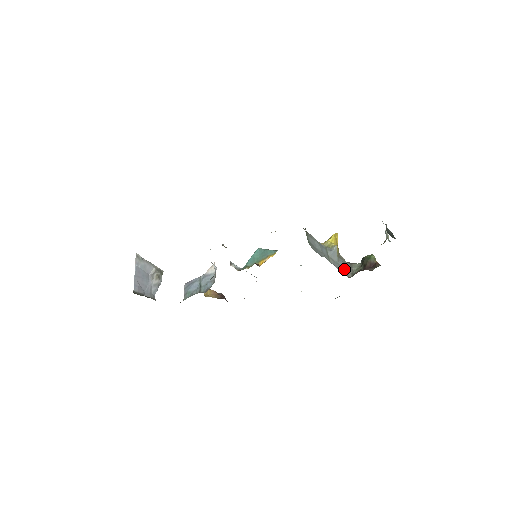
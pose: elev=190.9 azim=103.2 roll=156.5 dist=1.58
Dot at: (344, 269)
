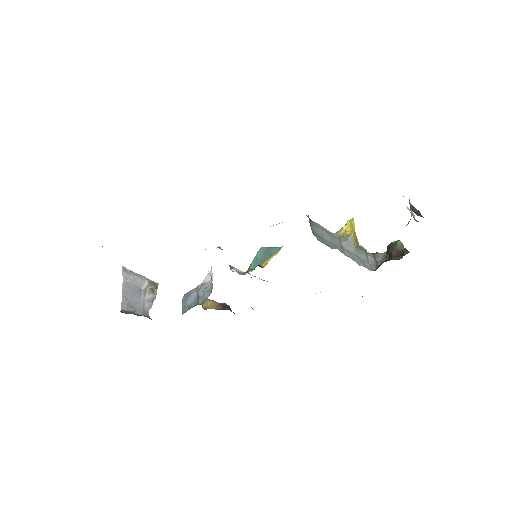
Dot at: (365, 261)
